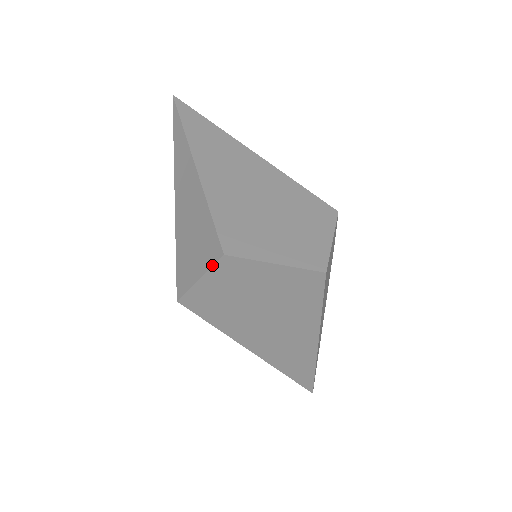
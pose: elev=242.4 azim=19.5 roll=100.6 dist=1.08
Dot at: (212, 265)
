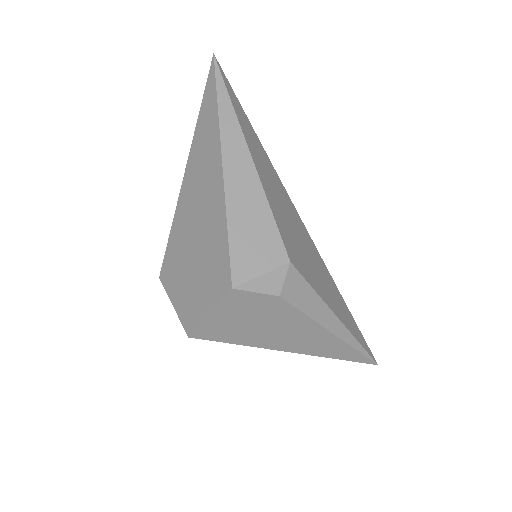
Dot at: occluded
